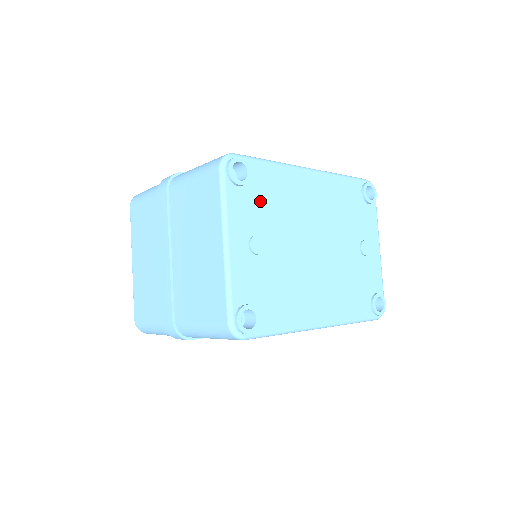
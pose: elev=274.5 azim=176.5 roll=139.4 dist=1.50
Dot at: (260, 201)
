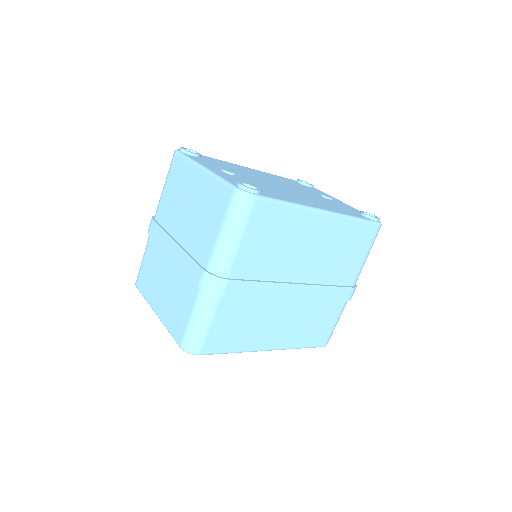
Dot at: (217, 164)
